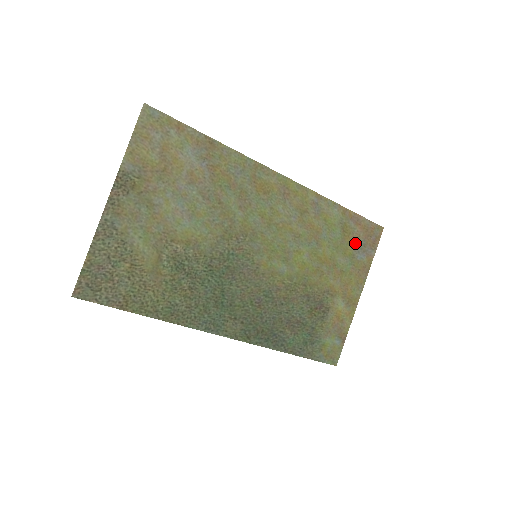
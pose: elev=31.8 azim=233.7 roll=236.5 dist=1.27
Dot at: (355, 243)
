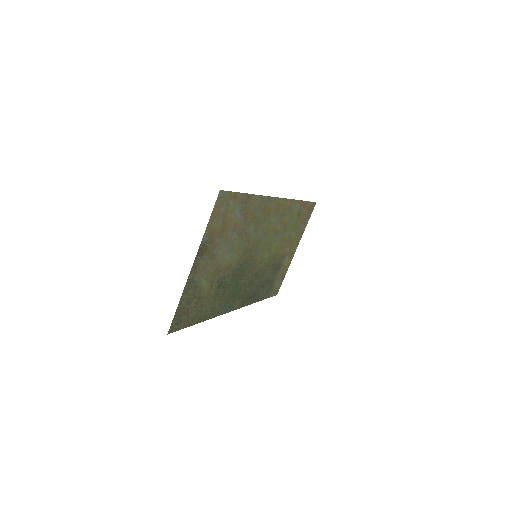
Dot at: (301, 220)
